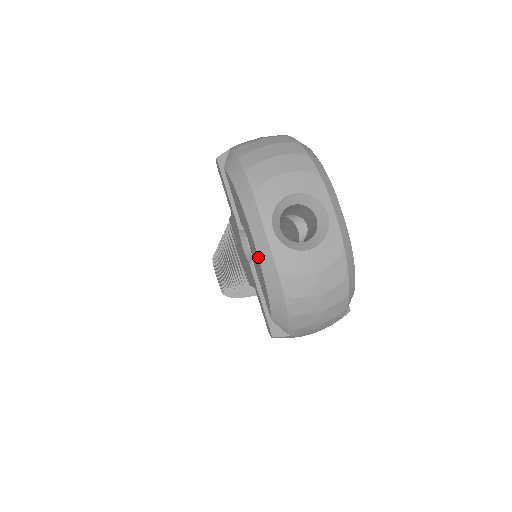
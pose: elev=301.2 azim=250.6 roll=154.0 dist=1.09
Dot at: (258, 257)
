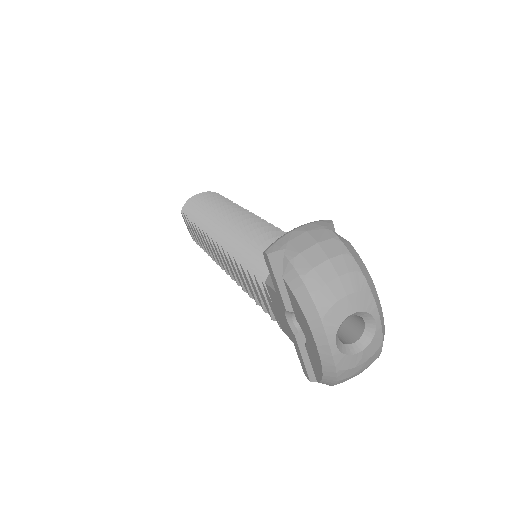
Dot at: (320, 361)
